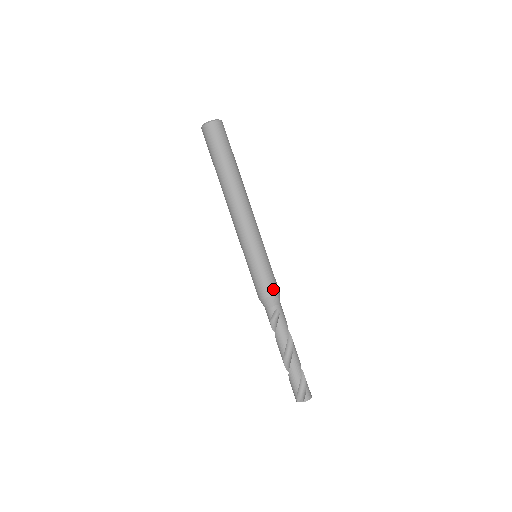
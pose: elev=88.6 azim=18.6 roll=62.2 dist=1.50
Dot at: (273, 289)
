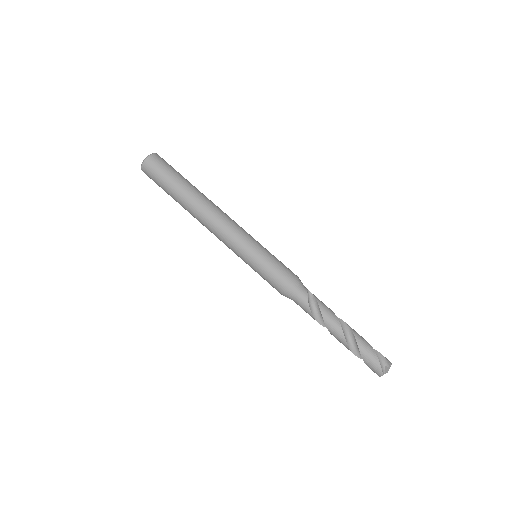
Dot at: (293, 273)
